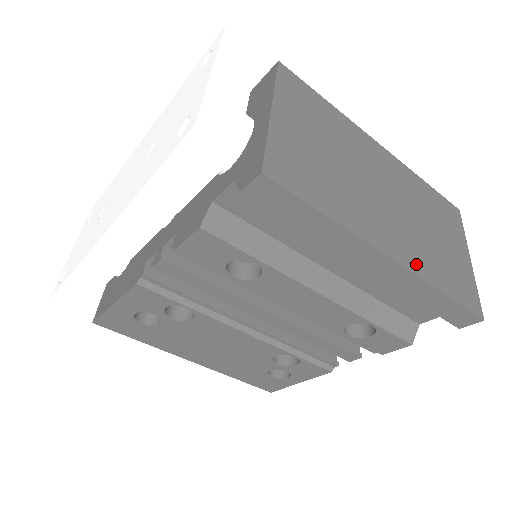
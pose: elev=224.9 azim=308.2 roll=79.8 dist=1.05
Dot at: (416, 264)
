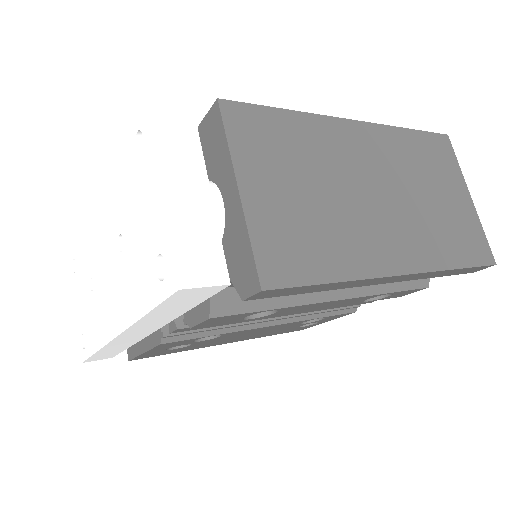
Dot at: (425, 258)
